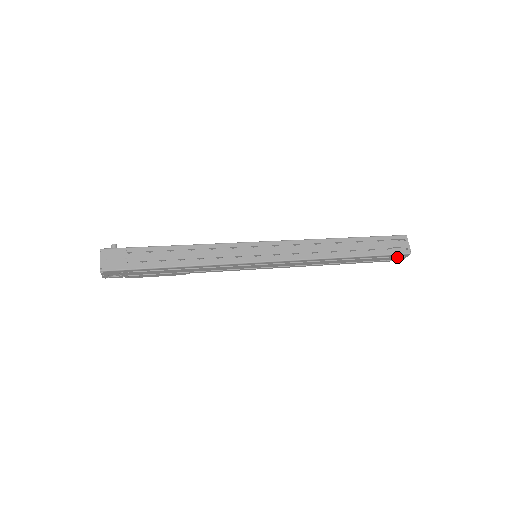
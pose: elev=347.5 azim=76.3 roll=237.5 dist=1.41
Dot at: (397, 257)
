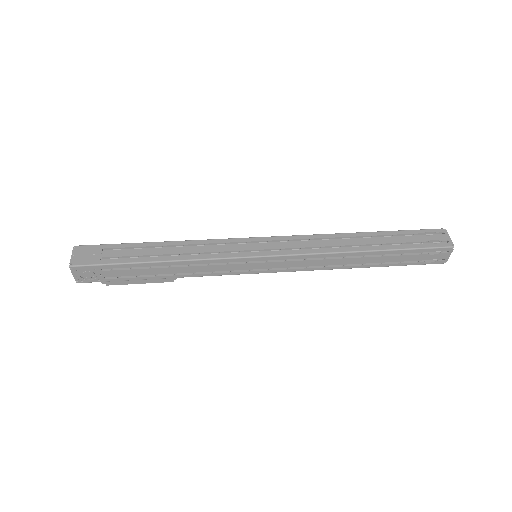
Dot at: (437, 254)
